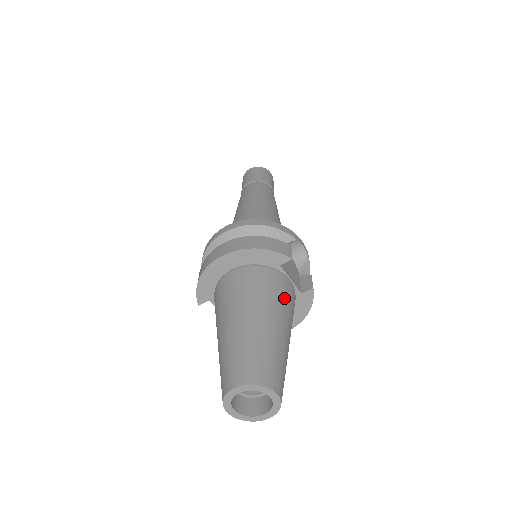
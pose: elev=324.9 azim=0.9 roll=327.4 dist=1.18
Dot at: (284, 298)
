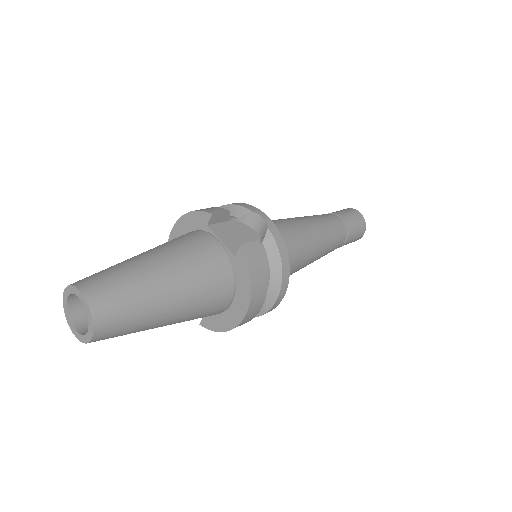
Dot at: (189, 248)
